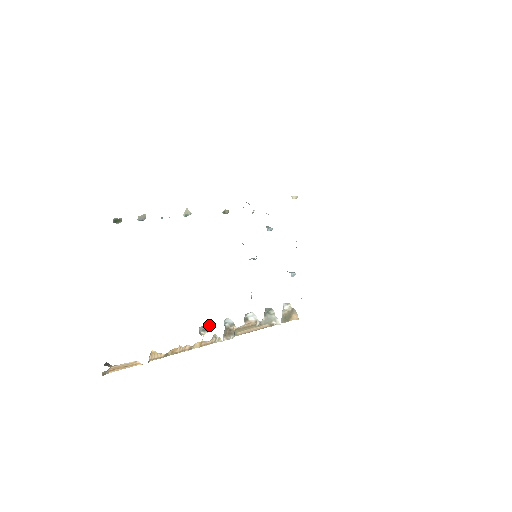
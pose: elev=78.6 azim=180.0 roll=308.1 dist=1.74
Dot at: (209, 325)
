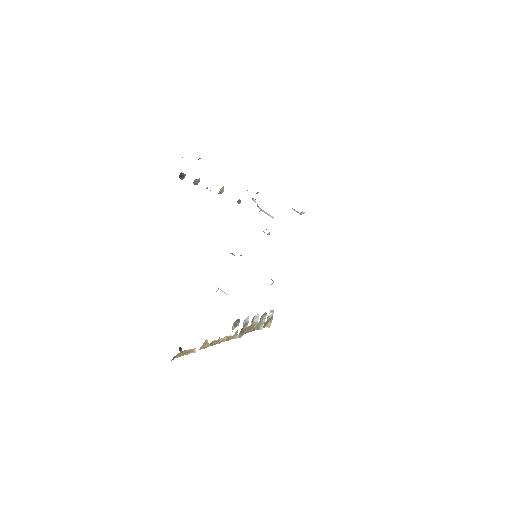
Dot at: (239, 320)
